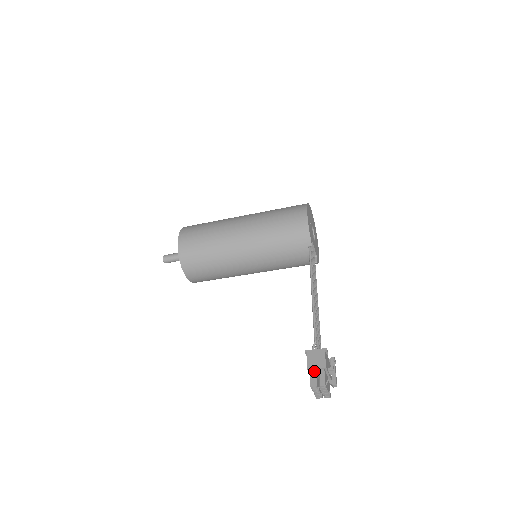
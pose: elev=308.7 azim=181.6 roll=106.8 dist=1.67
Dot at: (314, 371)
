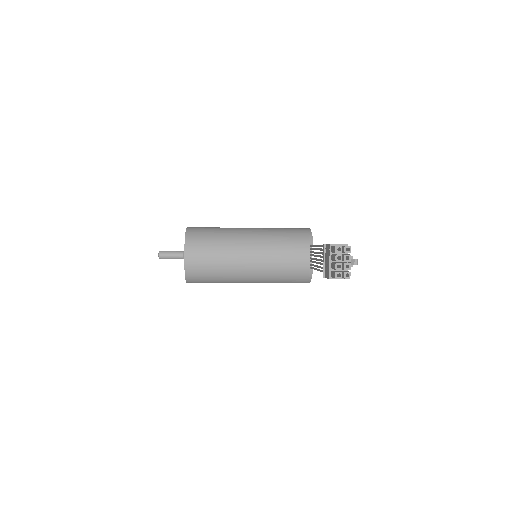
Dot at: (336, 245)
